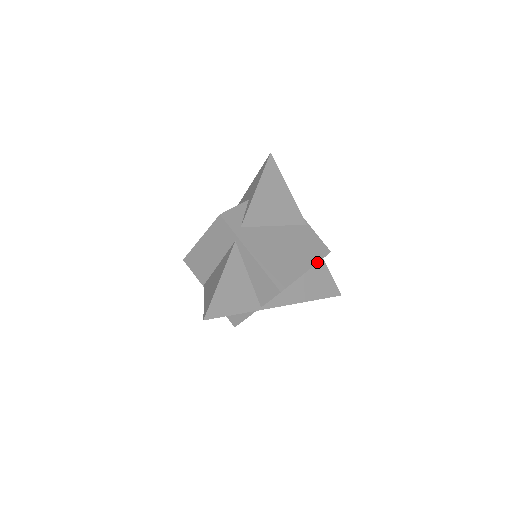
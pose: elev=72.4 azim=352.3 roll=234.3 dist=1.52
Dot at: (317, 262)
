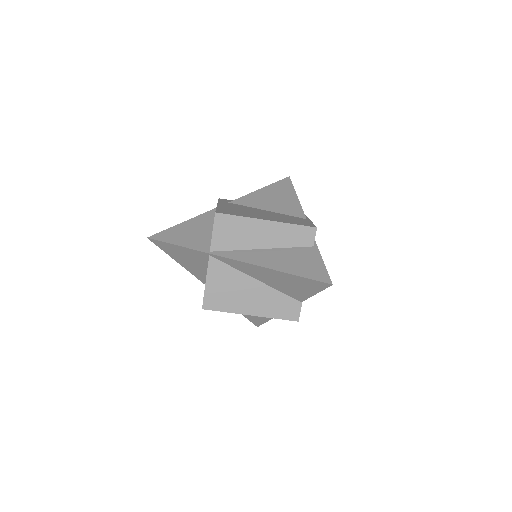
Dot at: (287, 223)
